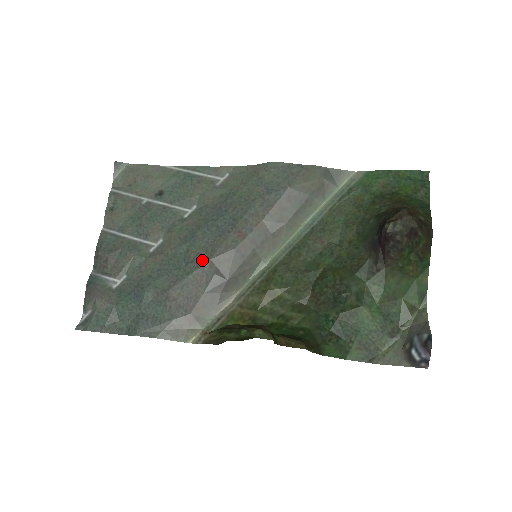
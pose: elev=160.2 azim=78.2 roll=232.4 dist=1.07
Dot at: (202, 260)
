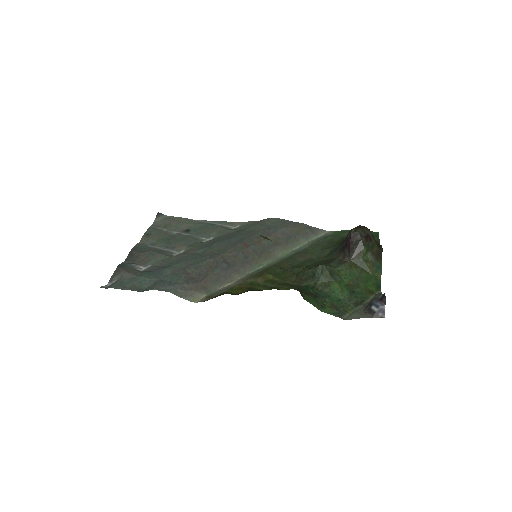
Dot at: (215, 254)
